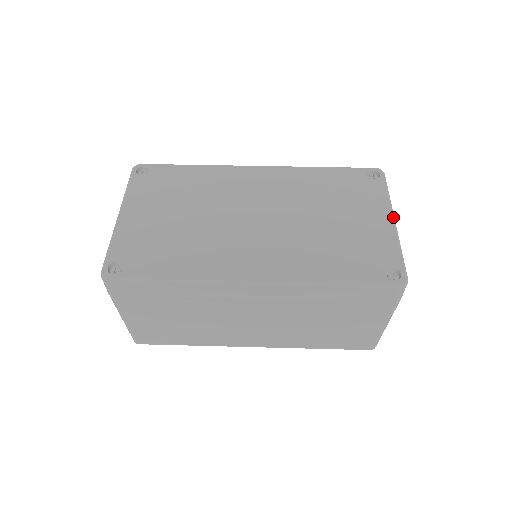
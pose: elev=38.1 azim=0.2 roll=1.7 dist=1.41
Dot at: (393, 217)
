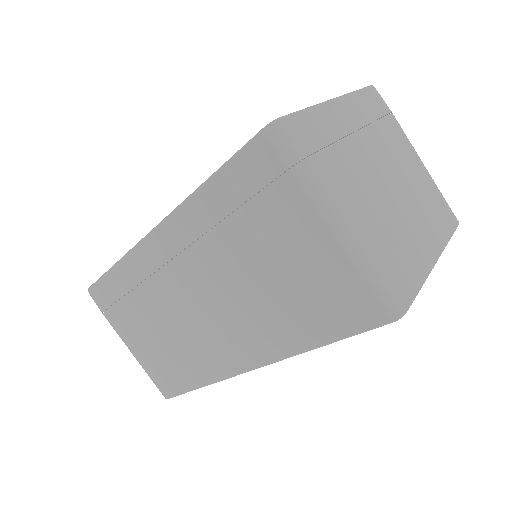
Dot at: (334, 98)
